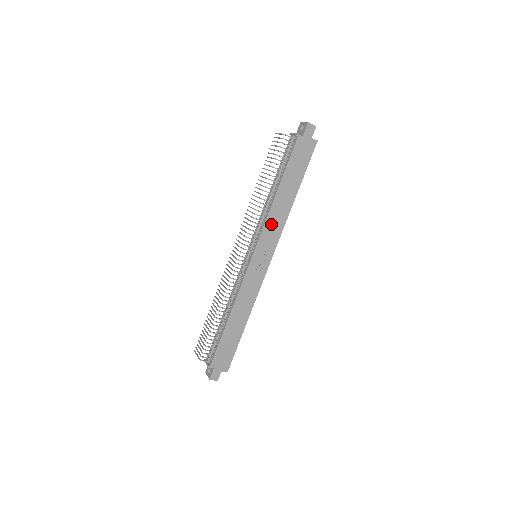
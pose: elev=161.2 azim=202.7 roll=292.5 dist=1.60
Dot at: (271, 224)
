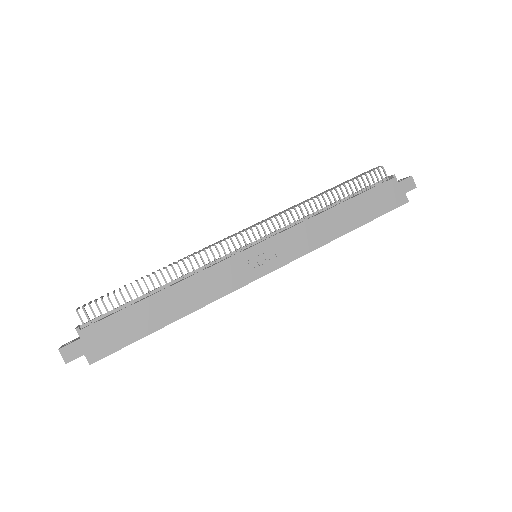
Dot at: (302, 233)
